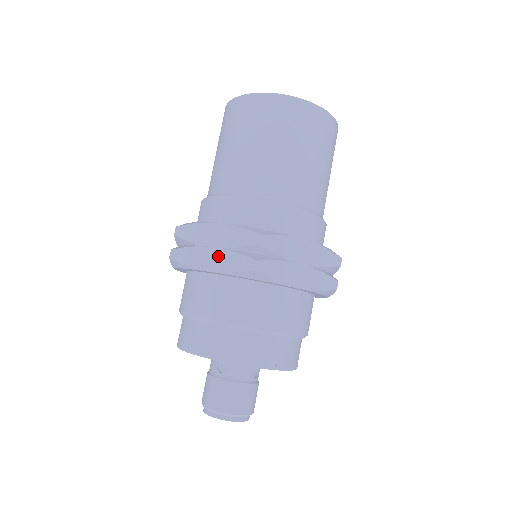
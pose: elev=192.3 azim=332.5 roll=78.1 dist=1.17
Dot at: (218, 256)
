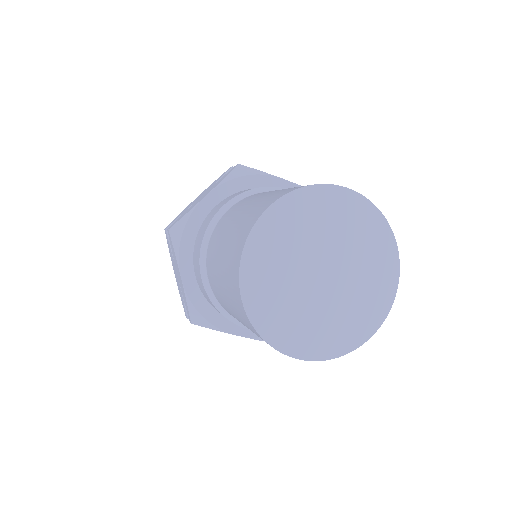
Dot at: (178, 282)
